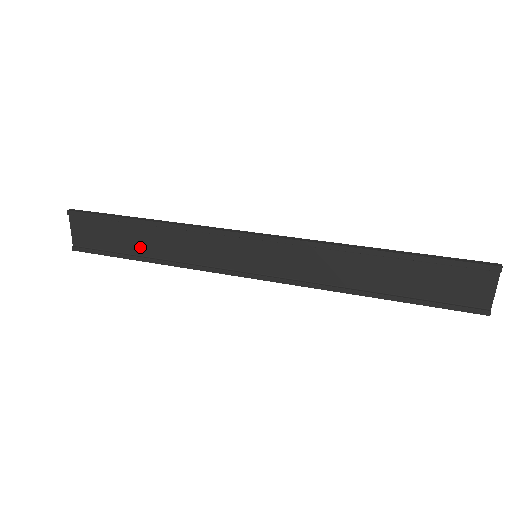
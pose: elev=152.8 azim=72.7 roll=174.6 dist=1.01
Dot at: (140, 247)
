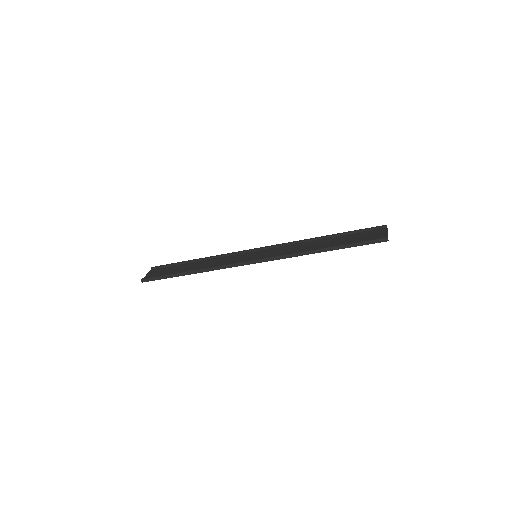
Dot at: (187, 269)
